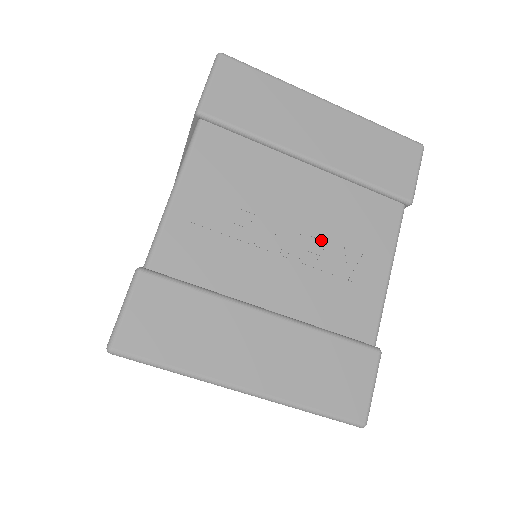
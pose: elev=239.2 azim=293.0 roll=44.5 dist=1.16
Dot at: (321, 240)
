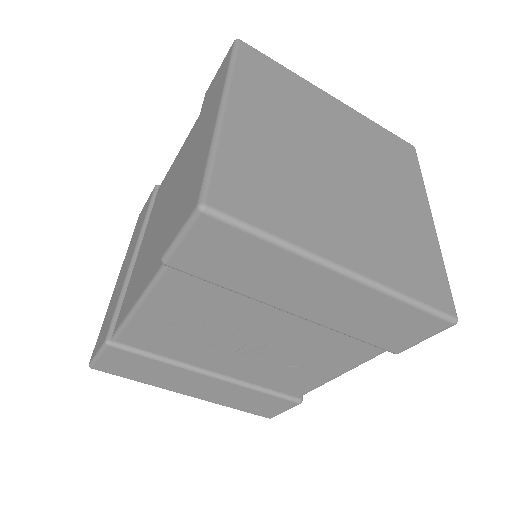
Dot at: (279, 353)
